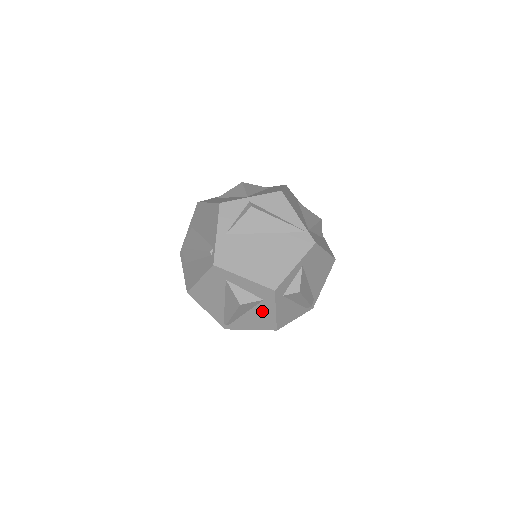
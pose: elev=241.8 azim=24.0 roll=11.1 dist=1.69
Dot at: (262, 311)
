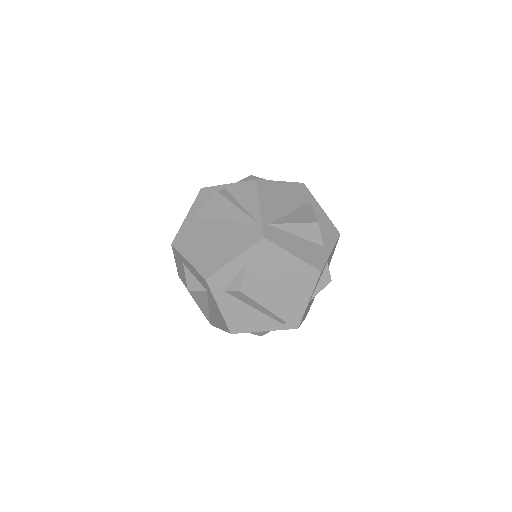
Dot at: (213, 305)
